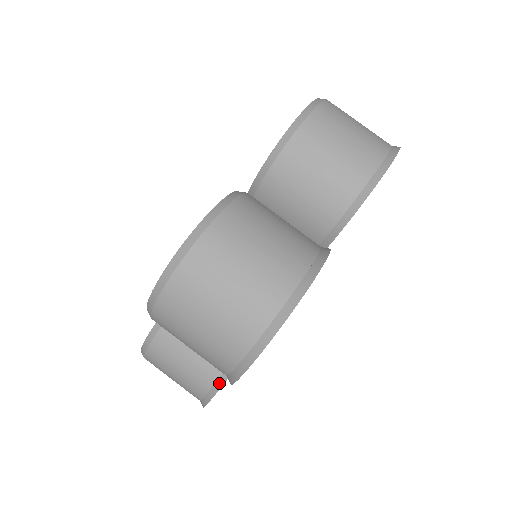
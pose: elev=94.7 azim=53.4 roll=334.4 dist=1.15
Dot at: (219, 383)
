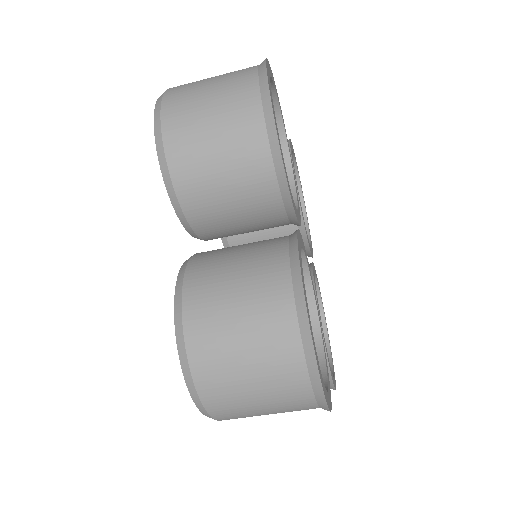
Dot at: occluded
